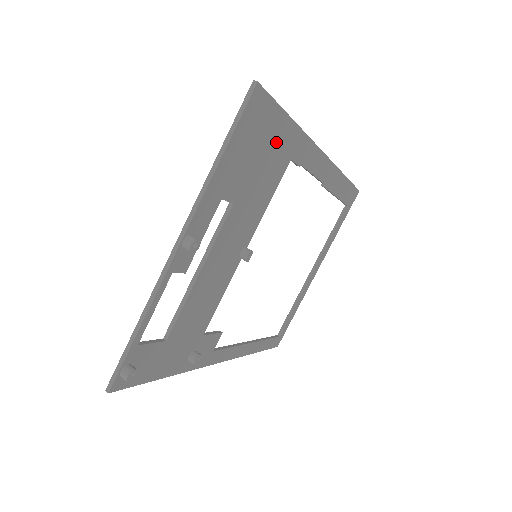
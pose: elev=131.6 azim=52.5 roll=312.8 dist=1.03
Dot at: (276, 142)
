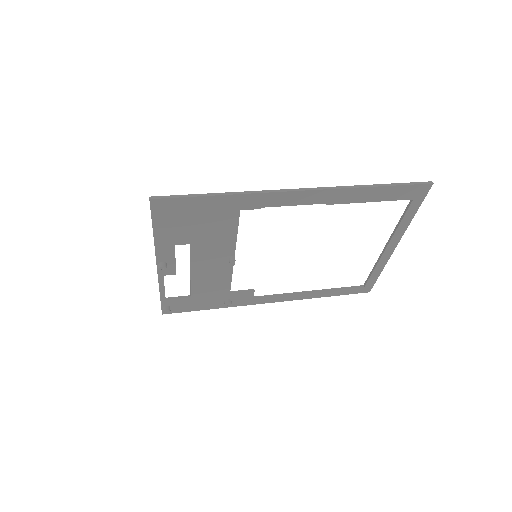
Dot at: (207, 210)
